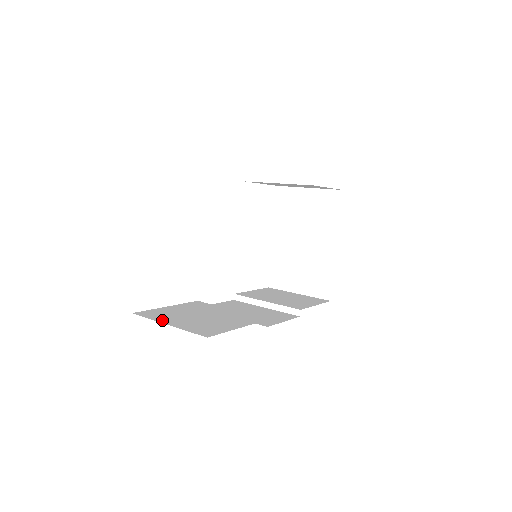
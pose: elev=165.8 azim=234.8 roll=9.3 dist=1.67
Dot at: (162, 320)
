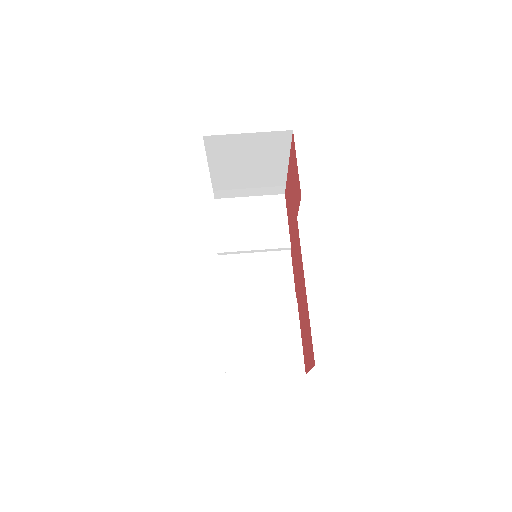
Dot at: (254, 374)
